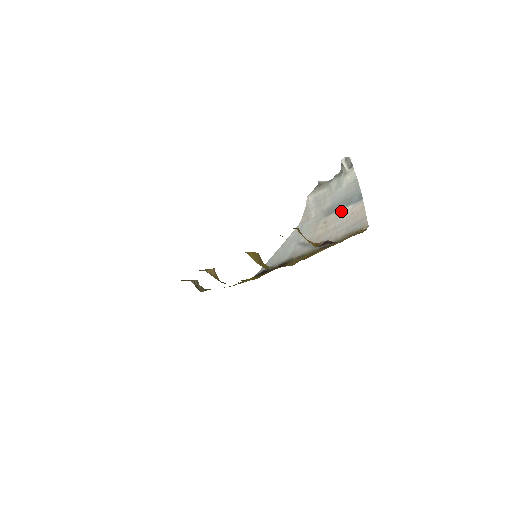
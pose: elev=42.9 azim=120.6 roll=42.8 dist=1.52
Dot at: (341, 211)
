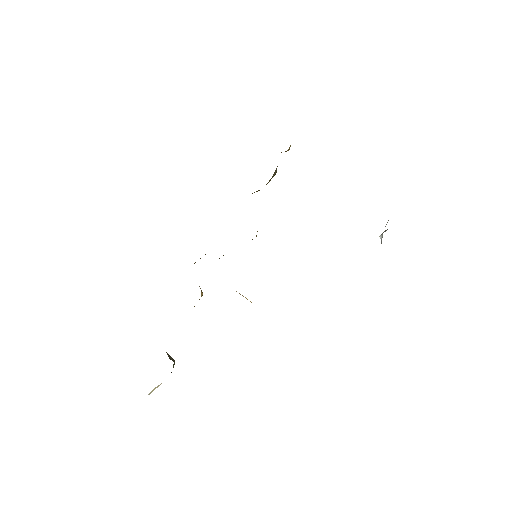
Dot at: occluded
